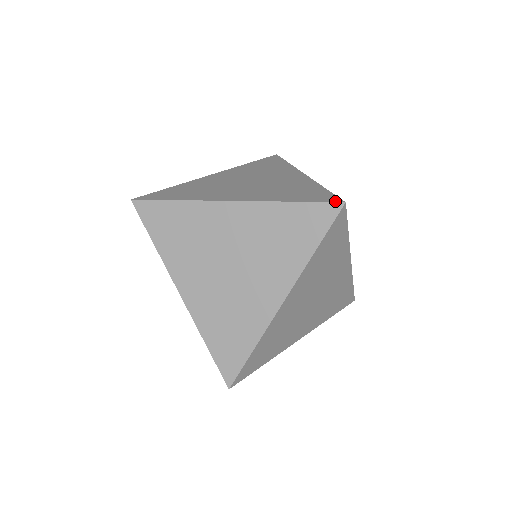
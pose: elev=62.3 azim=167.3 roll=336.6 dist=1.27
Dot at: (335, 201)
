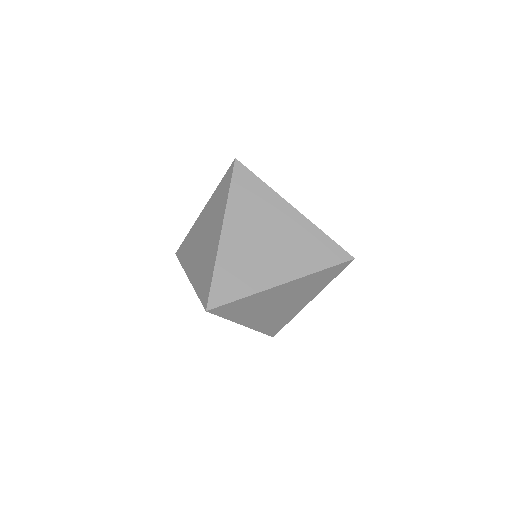
Dot at: occluded
